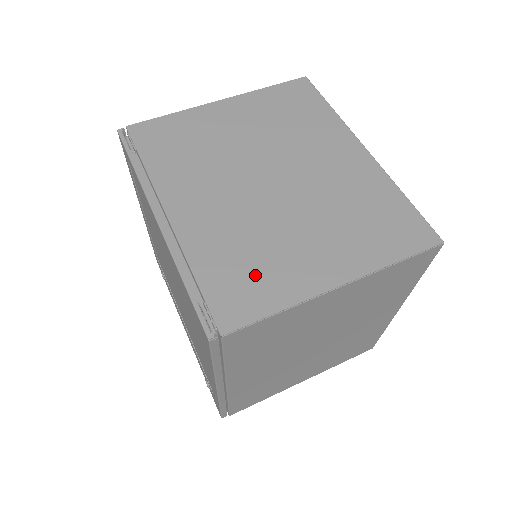
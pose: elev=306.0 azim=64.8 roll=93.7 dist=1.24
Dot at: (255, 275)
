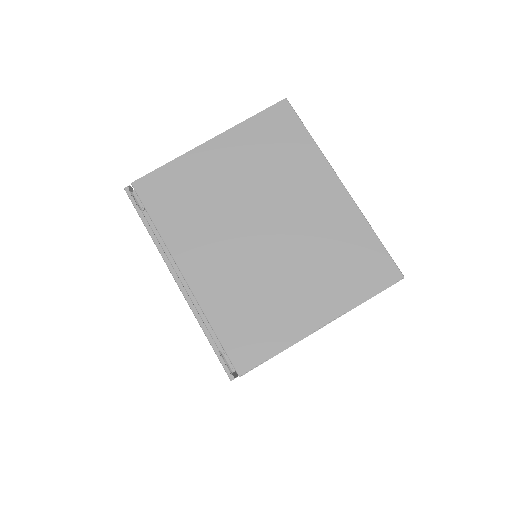
Dot at: (258, 324)
